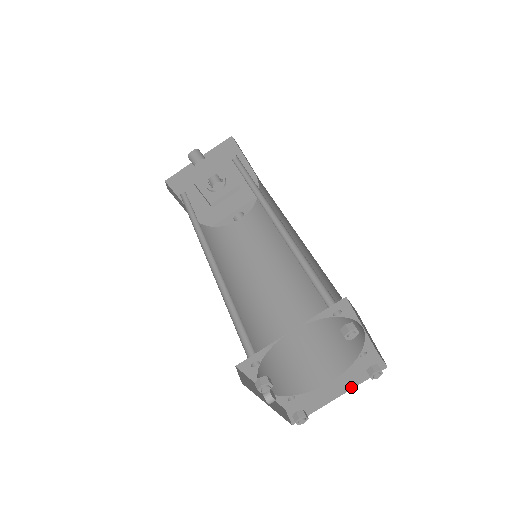
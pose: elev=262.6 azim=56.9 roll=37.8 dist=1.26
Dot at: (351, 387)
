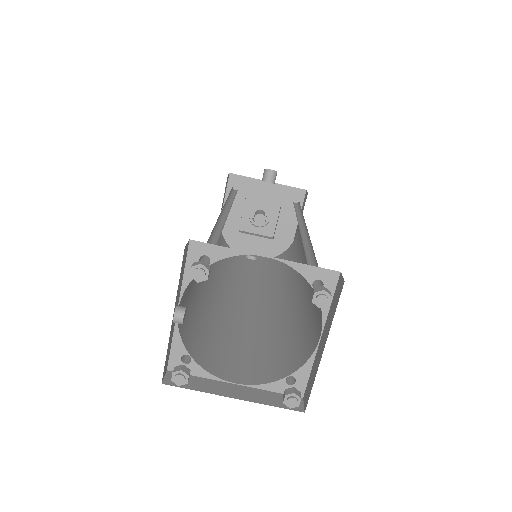
Dot at: (253, 400)
